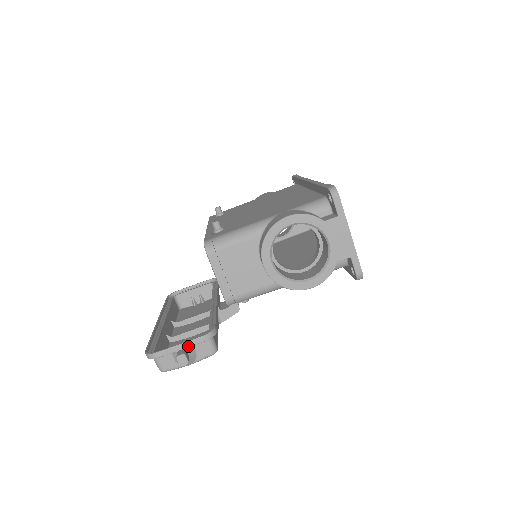
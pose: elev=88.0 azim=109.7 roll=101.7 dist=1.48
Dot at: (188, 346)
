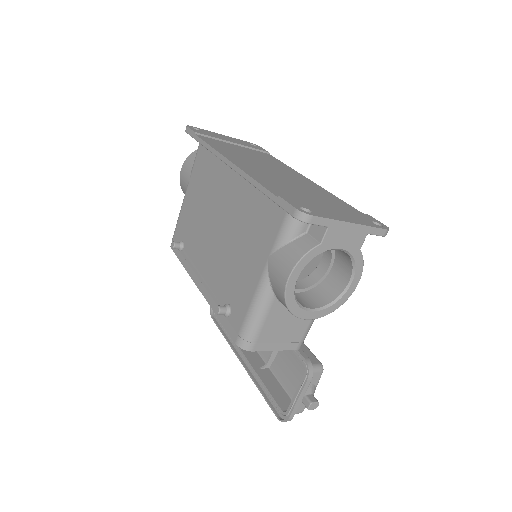
Dot at: (305, 393)
